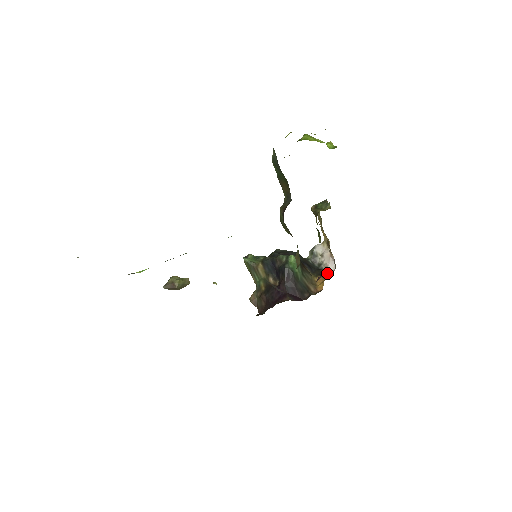
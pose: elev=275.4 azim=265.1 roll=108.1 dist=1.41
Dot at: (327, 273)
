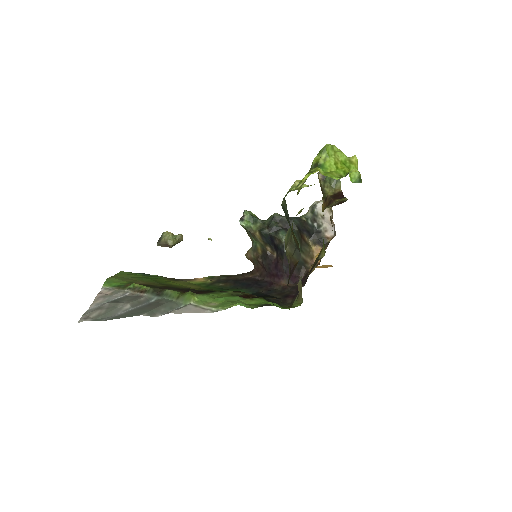
Dot at: (325, 240)
